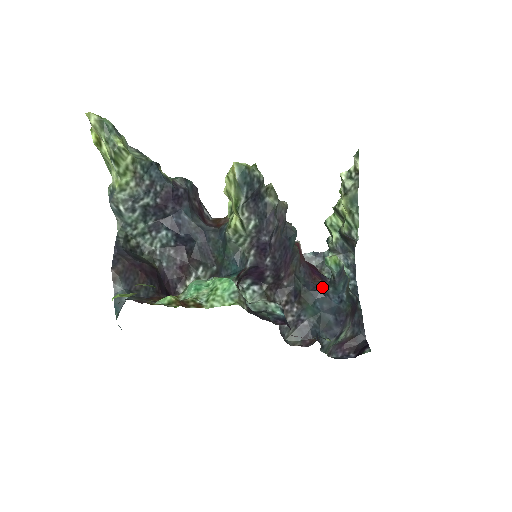
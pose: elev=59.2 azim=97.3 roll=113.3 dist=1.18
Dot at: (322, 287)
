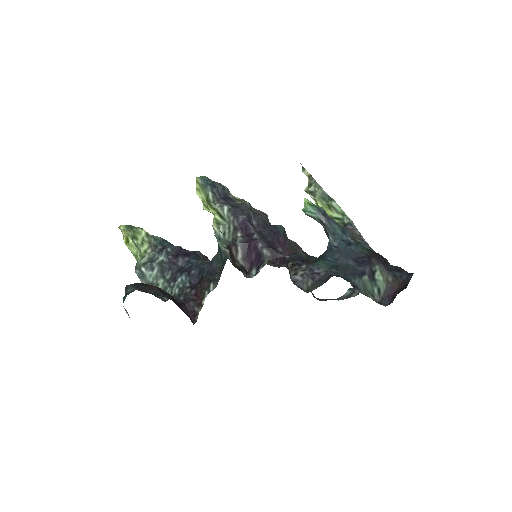
Dot at: (328, 249)
